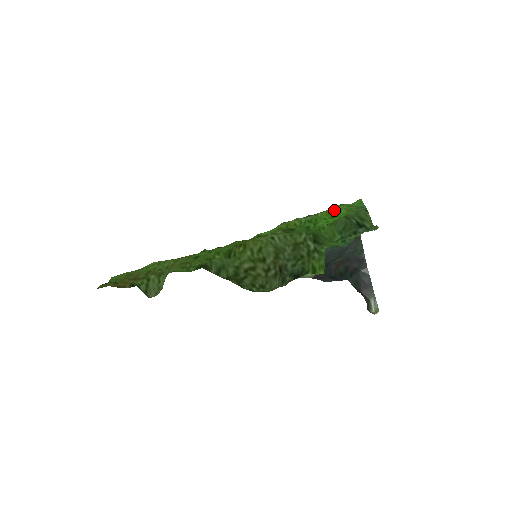
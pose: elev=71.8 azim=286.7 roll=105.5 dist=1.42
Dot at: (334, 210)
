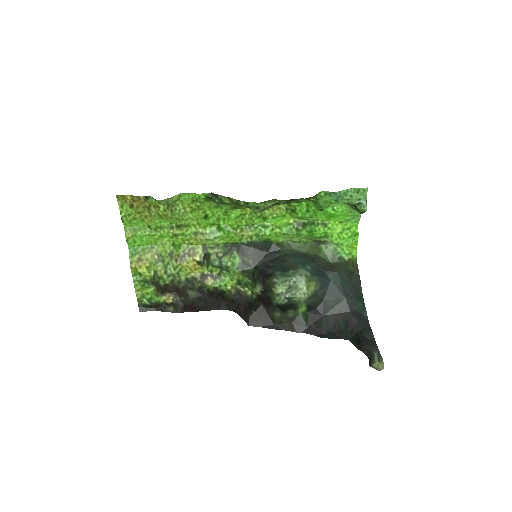
Dot at: (333, 219)
